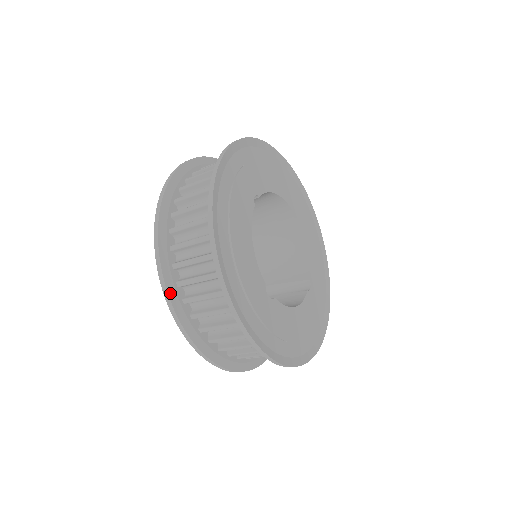
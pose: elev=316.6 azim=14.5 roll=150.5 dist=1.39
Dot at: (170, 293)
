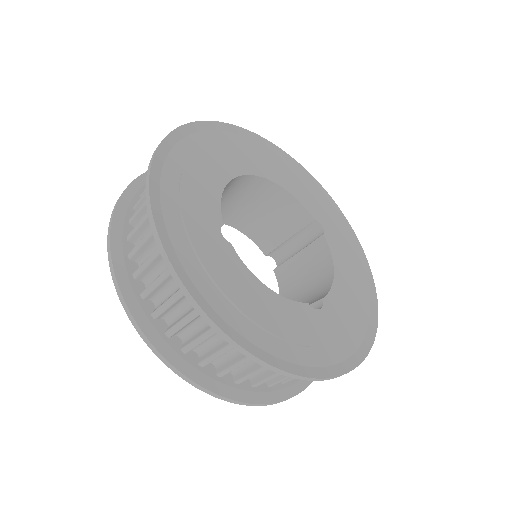
Dot at: (240, 399)
